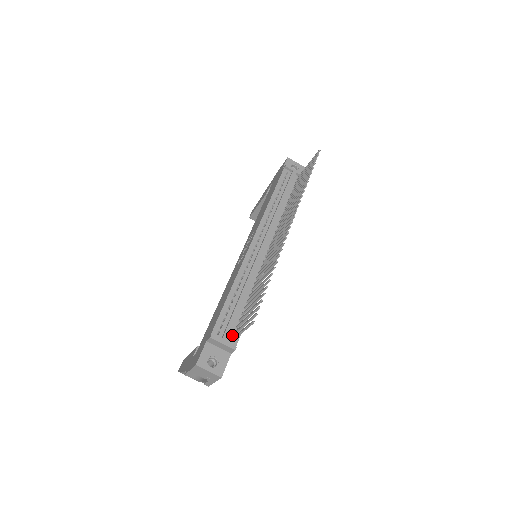
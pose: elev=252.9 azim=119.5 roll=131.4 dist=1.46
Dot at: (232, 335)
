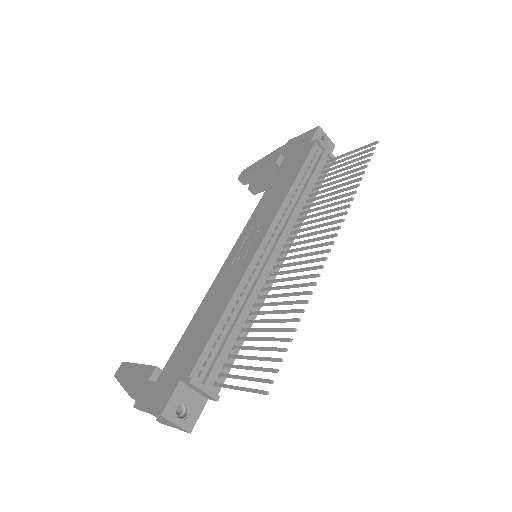
Dot at: (216, 377)
